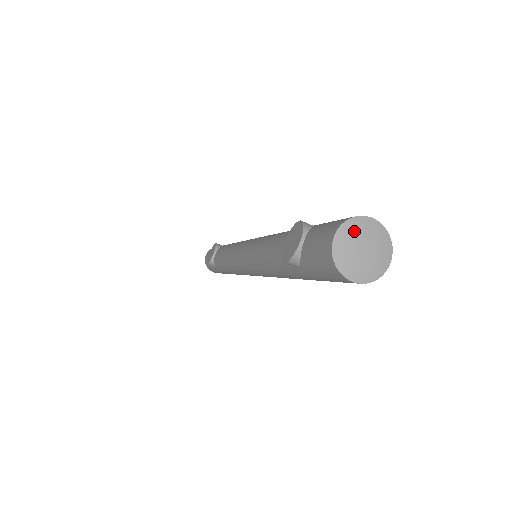
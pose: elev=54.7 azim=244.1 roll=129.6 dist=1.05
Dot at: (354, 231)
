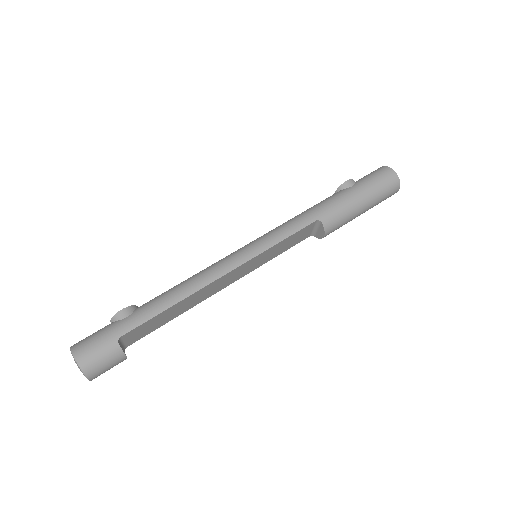
Dot at: occluded
